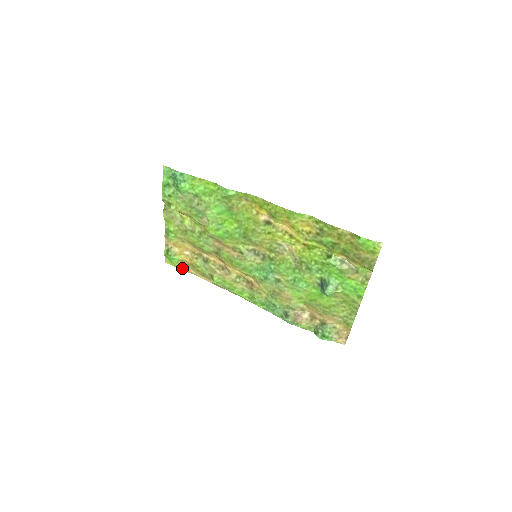
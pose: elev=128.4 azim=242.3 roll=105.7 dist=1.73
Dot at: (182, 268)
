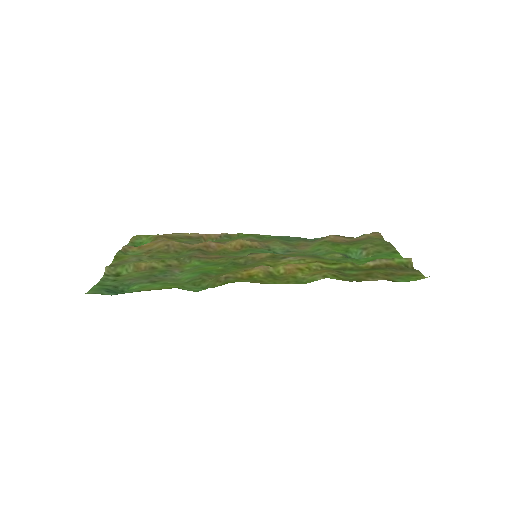
Dot at: occluded
